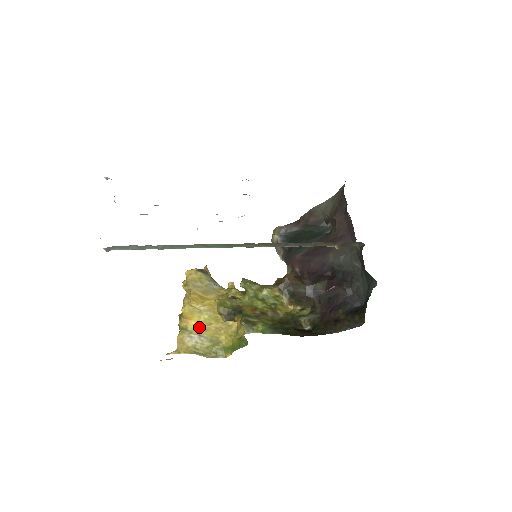
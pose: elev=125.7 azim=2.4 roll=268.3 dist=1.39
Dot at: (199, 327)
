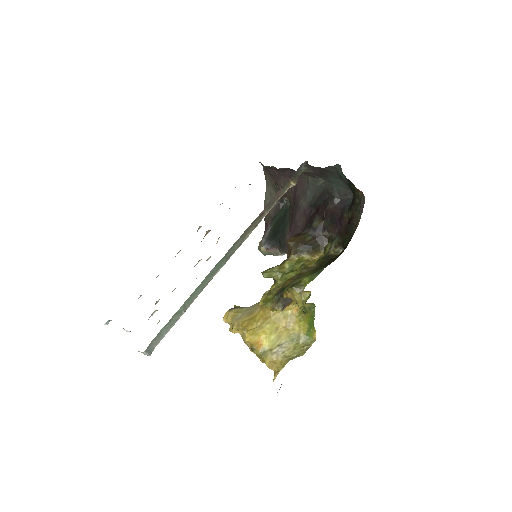
Dot at: (272, 339)
